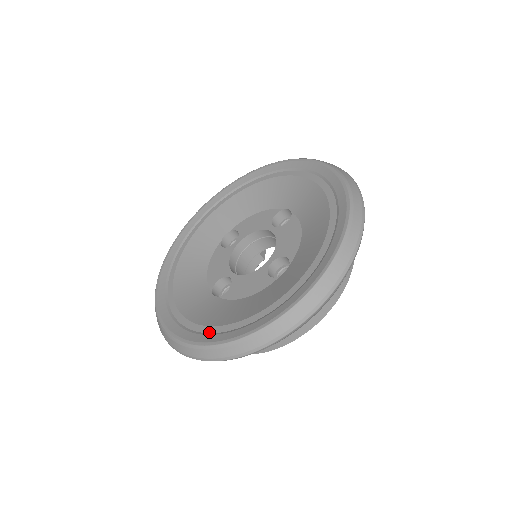
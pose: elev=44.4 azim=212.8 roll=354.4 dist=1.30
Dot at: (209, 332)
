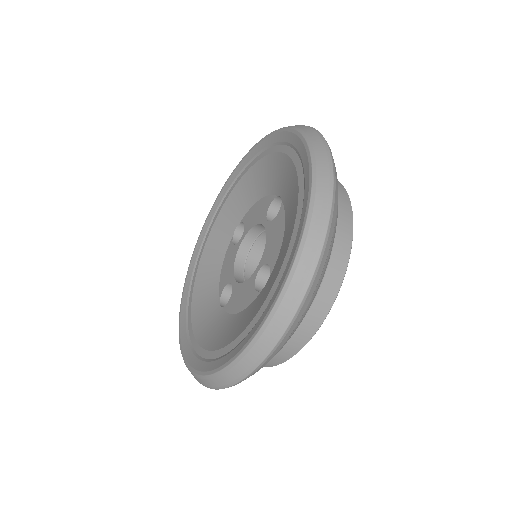
Dot at: (202, 356)
